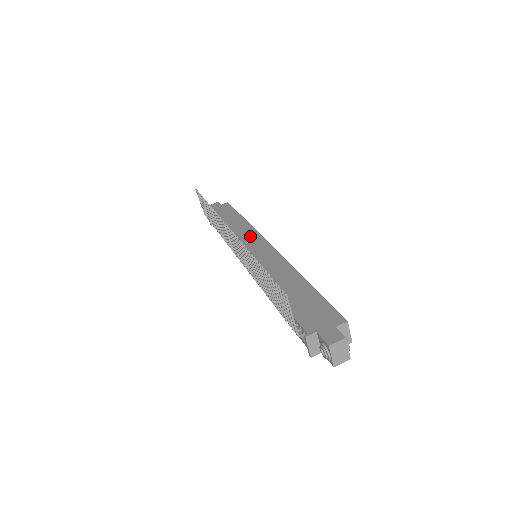
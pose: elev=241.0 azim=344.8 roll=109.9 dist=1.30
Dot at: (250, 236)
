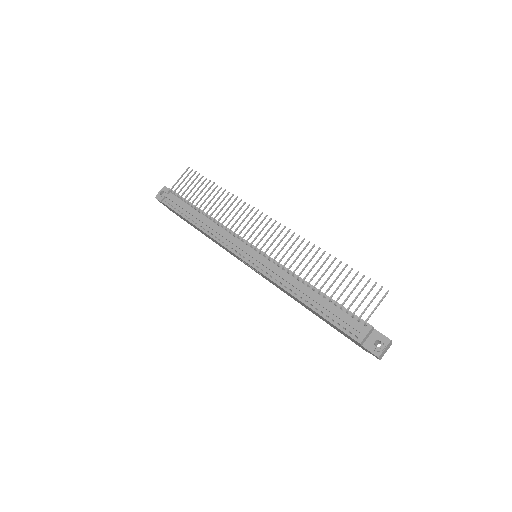
Dot at: occluded
